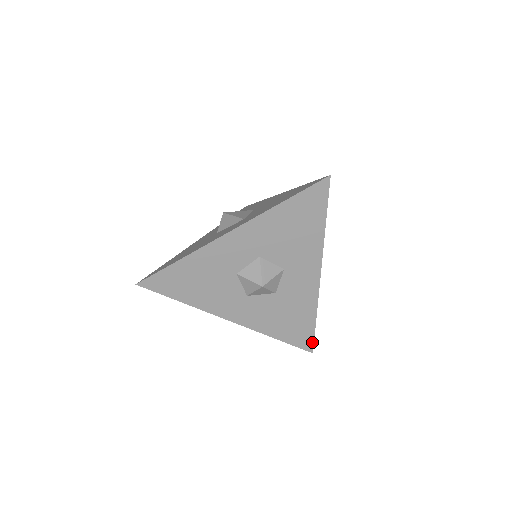
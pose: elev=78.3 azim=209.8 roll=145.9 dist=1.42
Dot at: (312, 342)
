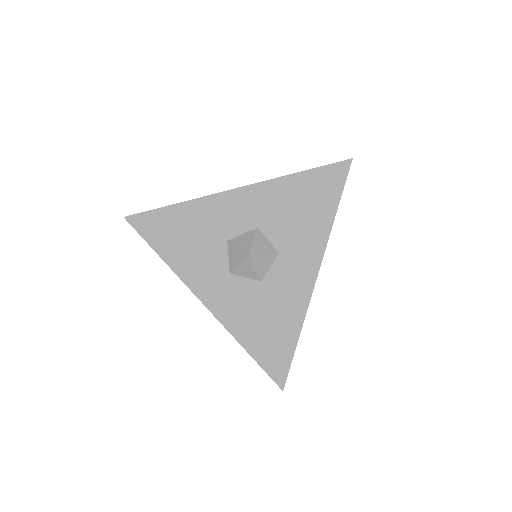
Dot at: (286, 372)
